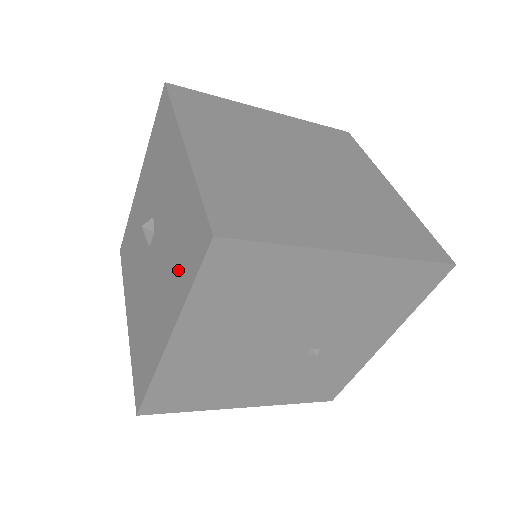
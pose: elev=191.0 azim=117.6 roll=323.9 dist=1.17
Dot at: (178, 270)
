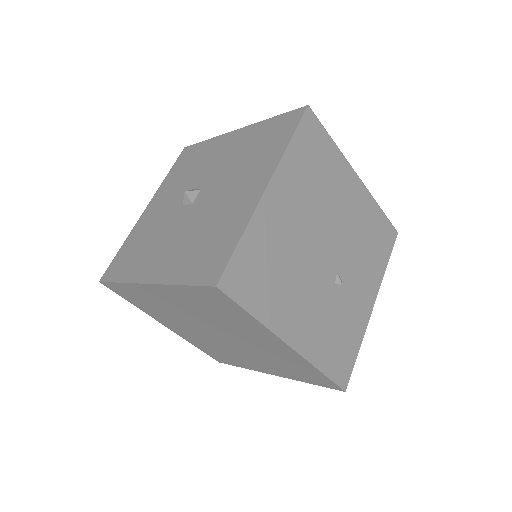
Dot at: (264, 154)
